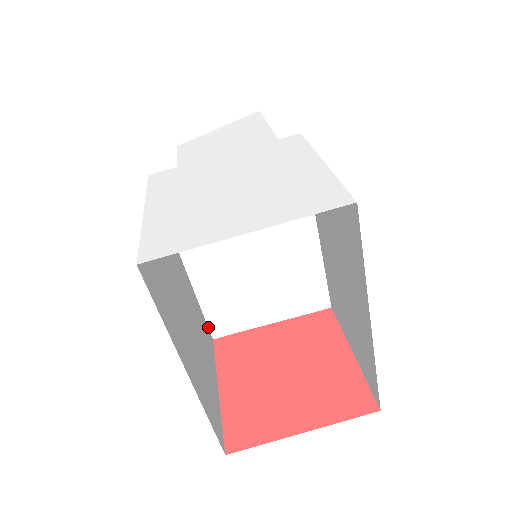
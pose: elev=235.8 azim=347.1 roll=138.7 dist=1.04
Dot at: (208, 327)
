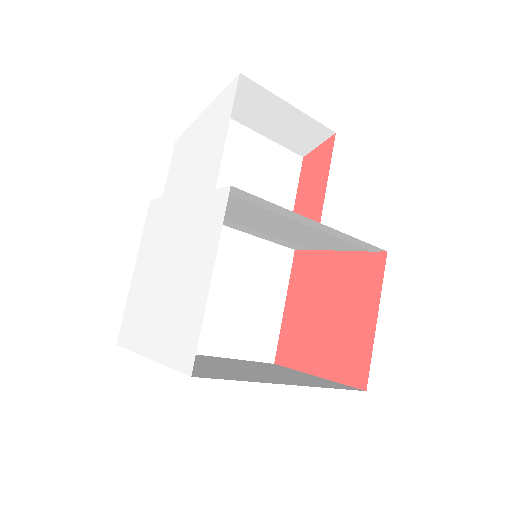
Dot at: (284, 246)
